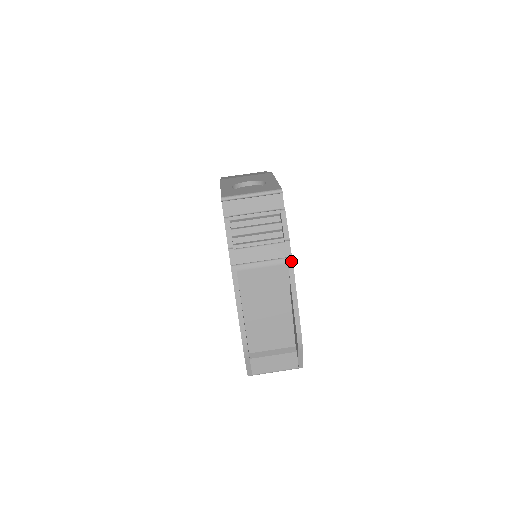
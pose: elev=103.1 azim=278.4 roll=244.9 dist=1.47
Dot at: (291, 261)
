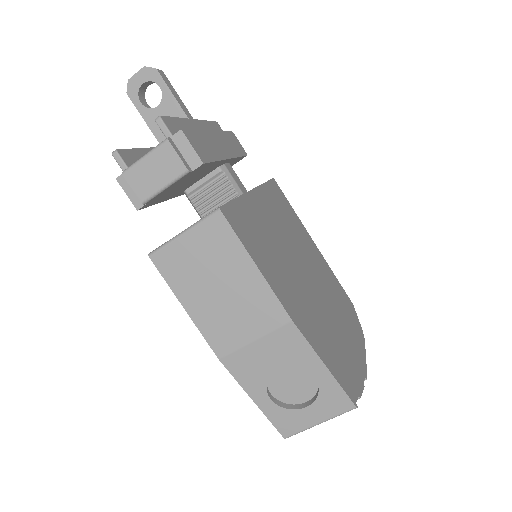
Dot at: occluded
